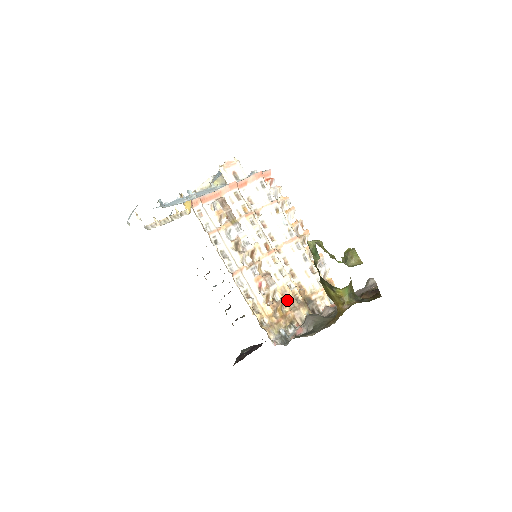
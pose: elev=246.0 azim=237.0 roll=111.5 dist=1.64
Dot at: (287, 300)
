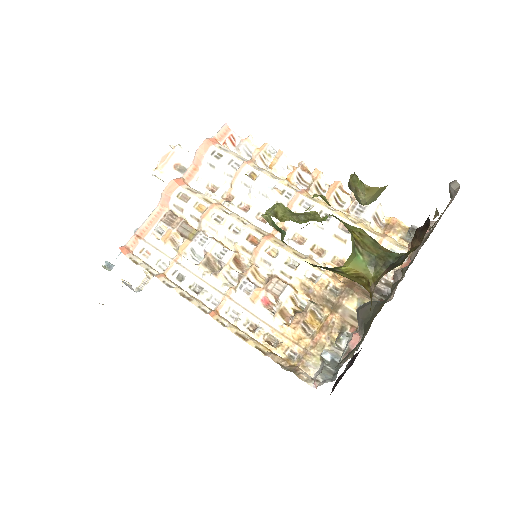
Dot at: (318, 300)
